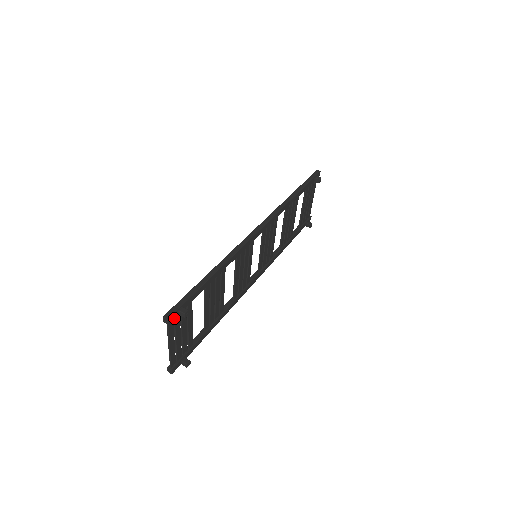
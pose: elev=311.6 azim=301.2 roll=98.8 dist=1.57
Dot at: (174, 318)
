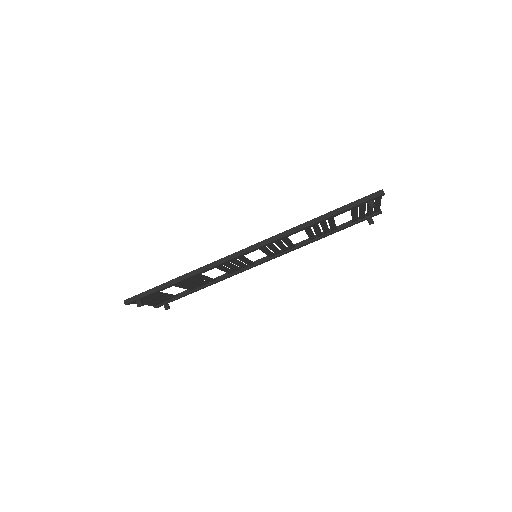
Dot at: occluded
